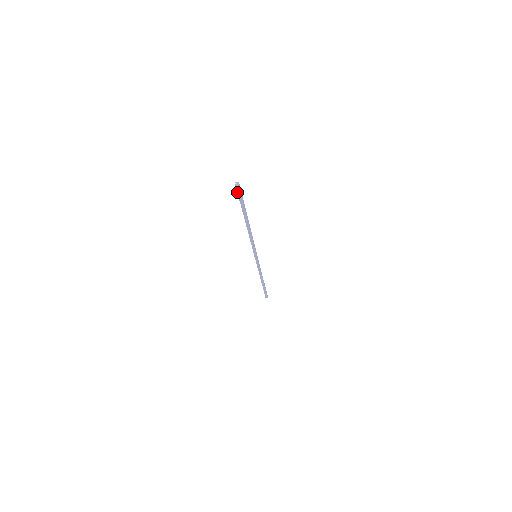
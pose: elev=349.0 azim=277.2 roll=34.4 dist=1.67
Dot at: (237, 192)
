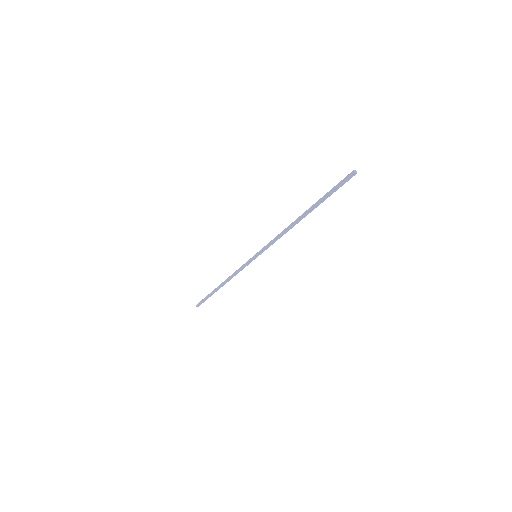
Dot at: (343, 181)
